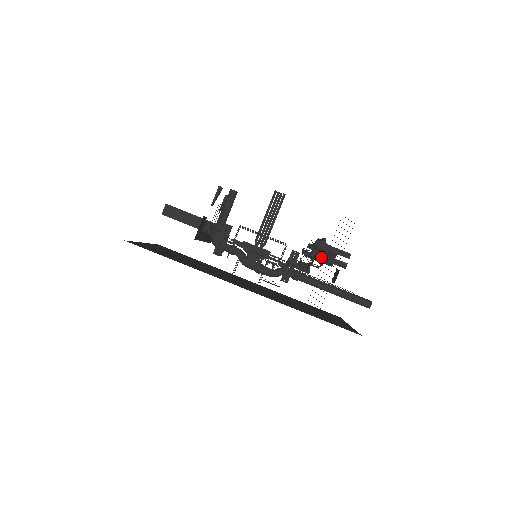
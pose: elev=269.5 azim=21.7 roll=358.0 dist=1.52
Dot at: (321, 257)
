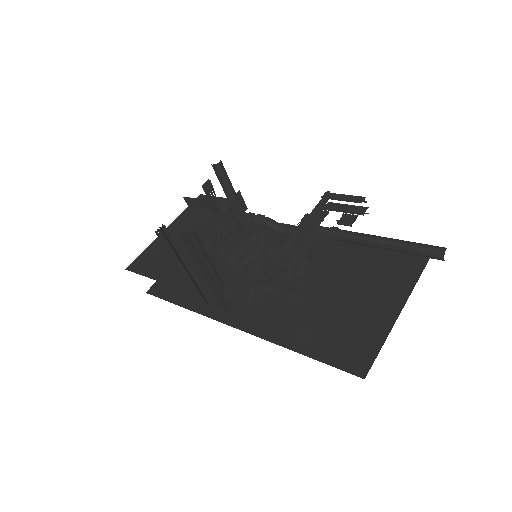
Dot at: occluded
